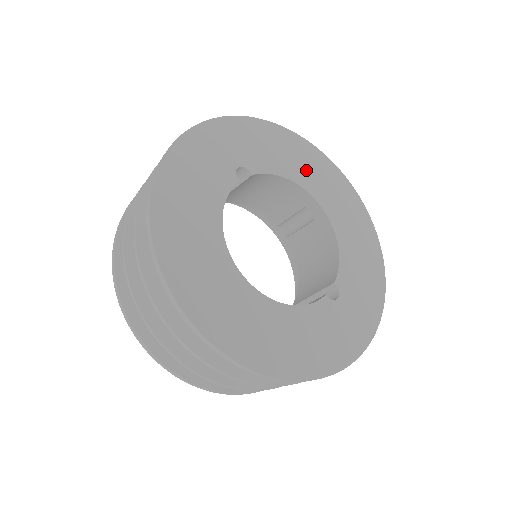
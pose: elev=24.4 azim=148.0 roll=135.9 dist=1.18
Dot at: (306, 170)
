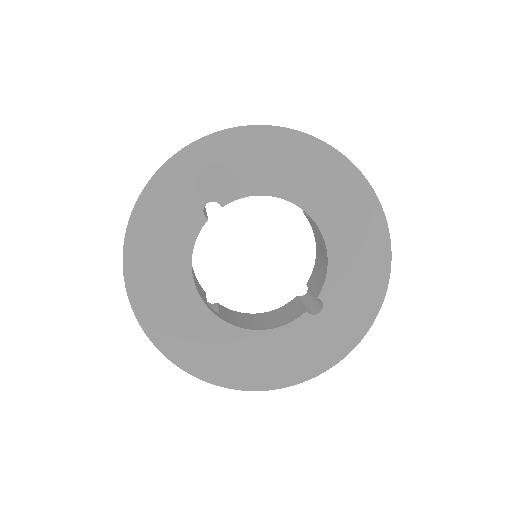
Dot at: (291, 174)
